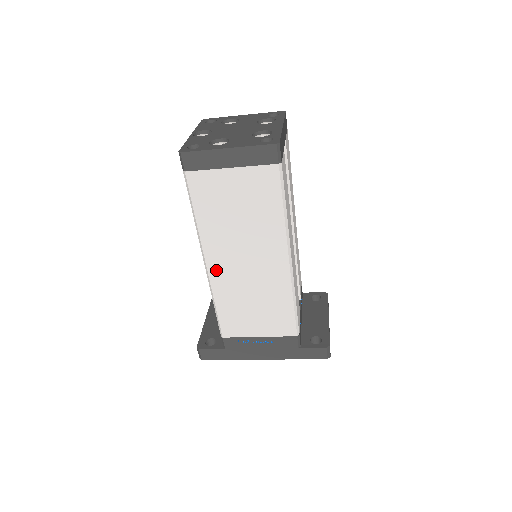
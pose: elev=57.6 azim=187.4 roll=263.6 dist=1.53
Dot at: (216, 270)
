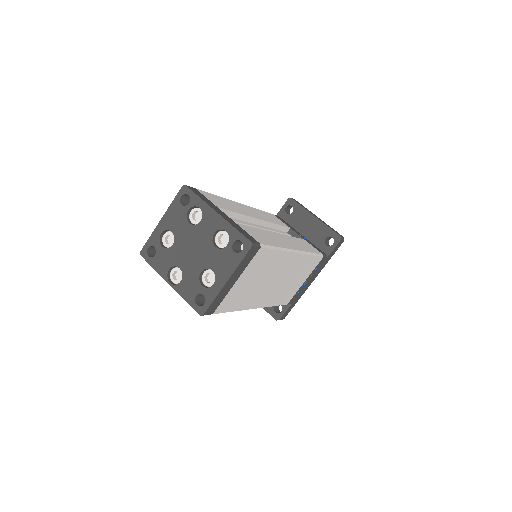
Dot at: (263, 302)
